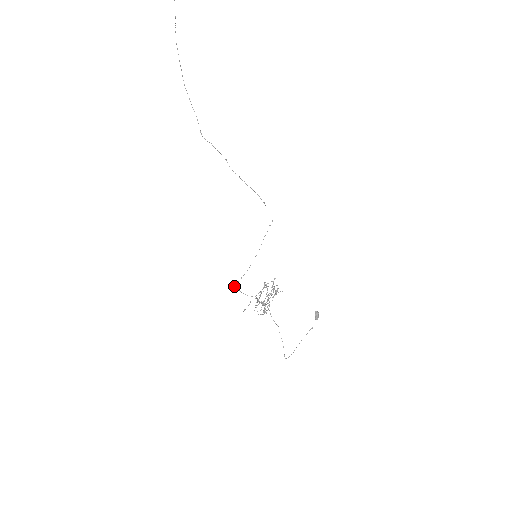
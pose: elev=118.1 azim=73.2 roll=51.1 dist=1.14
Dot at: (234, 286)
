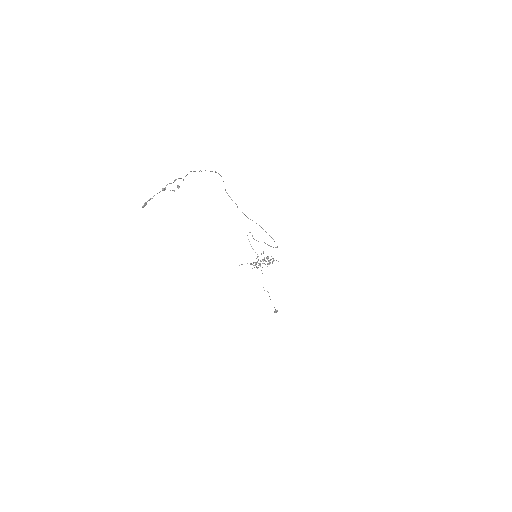
Dot at: (249, 232)
